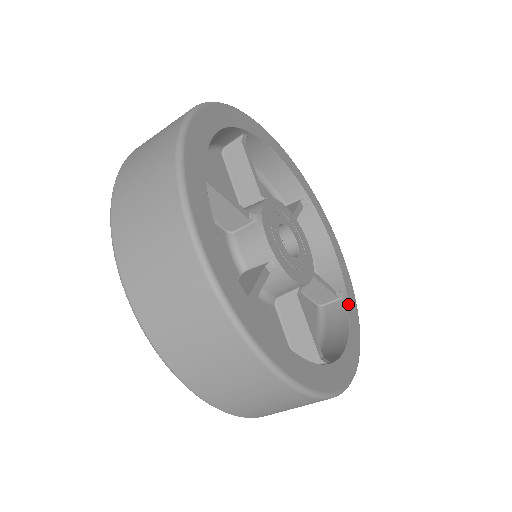
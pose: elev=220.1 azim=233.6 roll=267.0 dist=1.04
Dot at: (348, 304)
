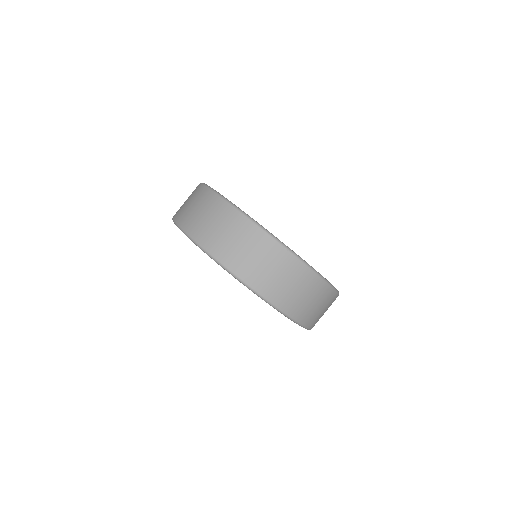
Dot at: occluded
